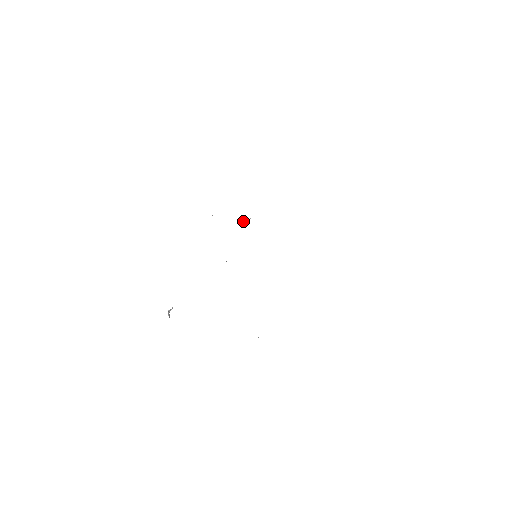
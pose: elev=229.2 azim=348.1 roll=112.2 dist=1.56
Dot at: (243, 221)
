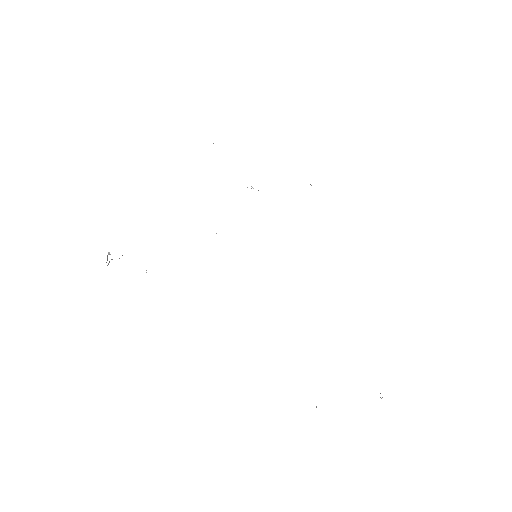
Dot at: occluded
